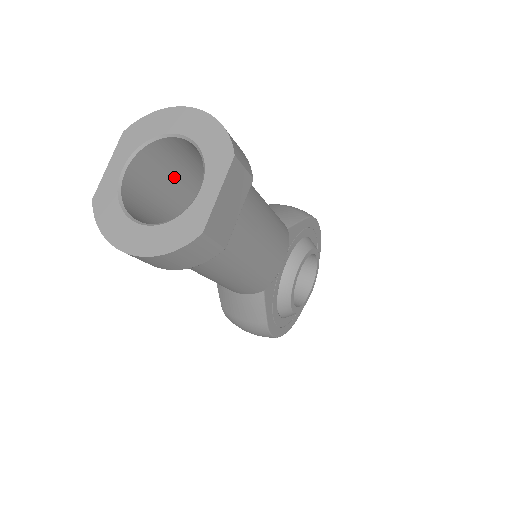
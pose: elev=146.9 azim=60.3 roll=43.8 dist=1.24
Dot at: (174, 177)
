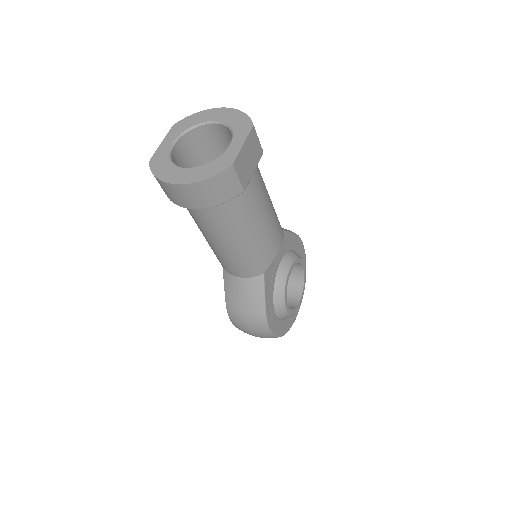
Dot at: occluded
